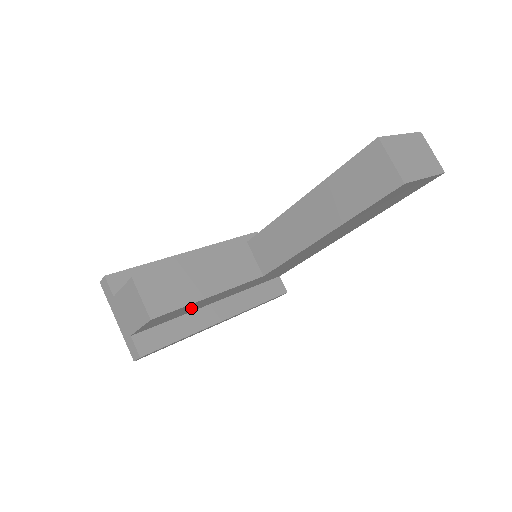
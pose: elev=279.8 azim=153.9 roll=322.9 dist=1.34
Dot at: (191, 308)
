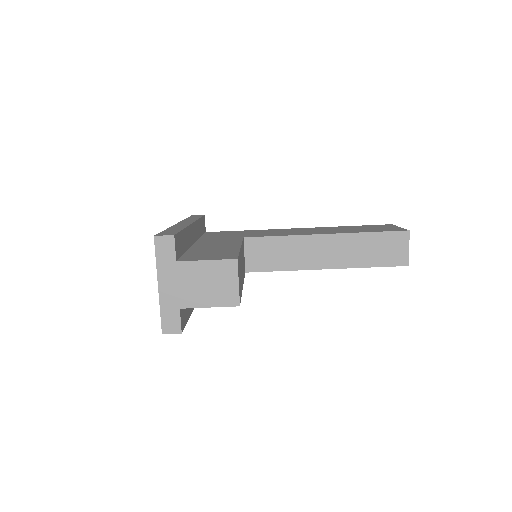
Dot at: occluded
